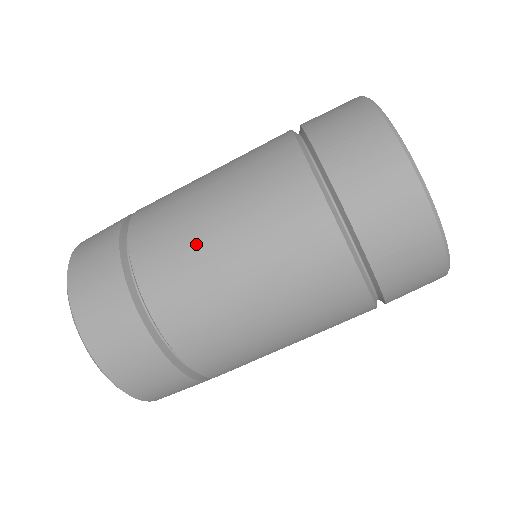
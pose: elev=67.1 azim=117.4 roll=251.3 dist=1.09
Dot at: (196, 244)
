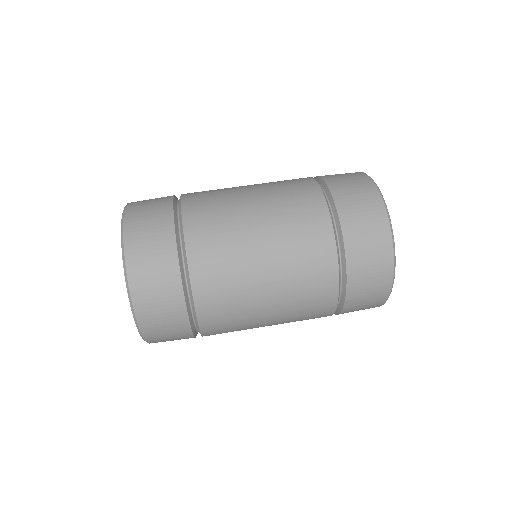
Dot at: (234, 209)
